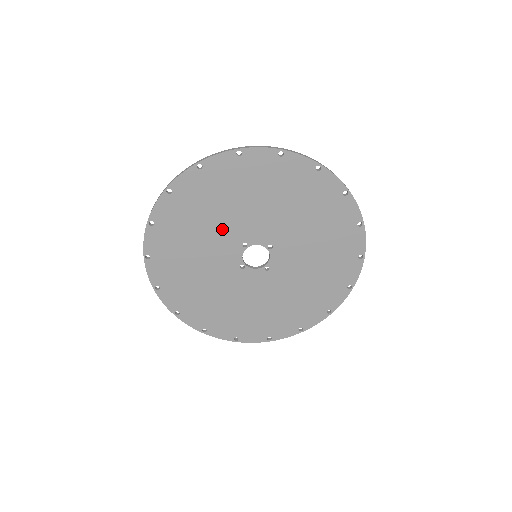
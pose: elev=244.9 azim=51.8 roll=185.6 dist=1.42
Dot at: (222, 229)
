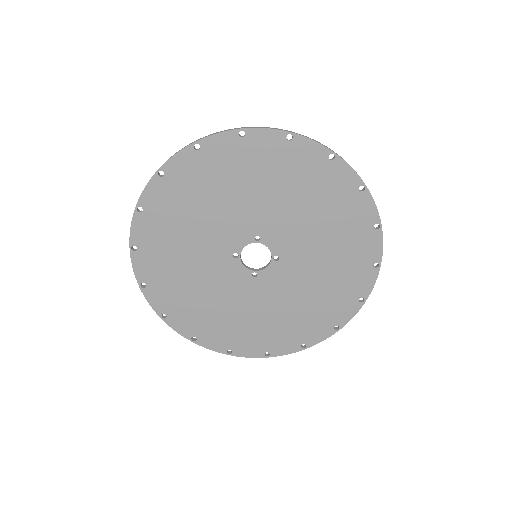
Dot at: (253, 208)
